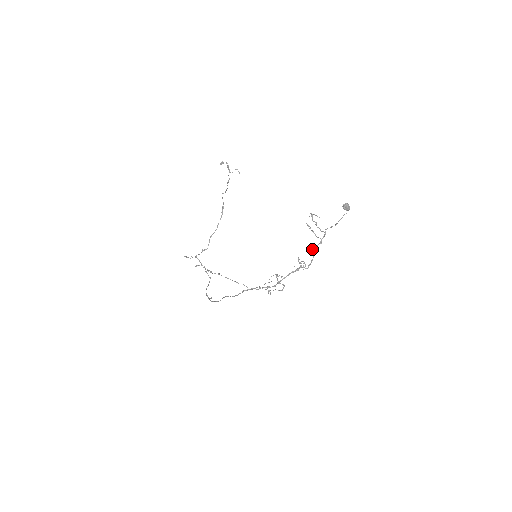
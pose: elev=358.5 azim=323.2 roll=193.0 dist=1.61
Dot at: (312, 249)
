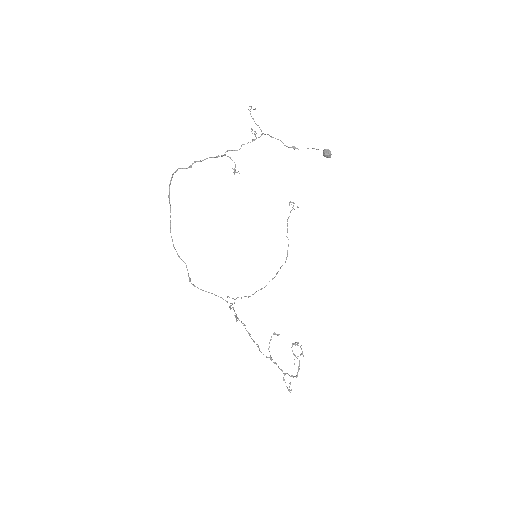
Dot at: (243, 144)
